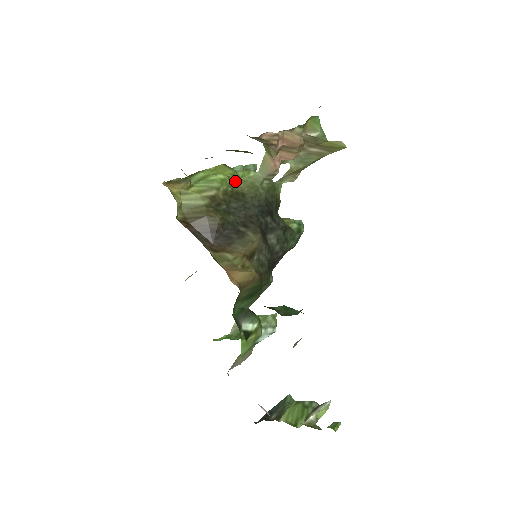
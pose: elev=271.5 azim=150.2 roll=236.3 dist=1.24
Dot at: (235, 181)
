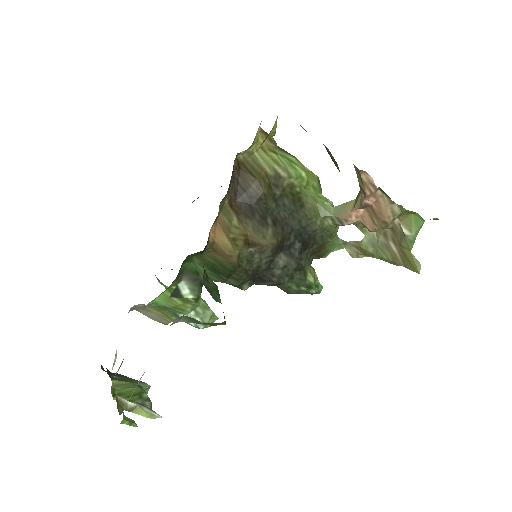
Dot at: (309, 191)
